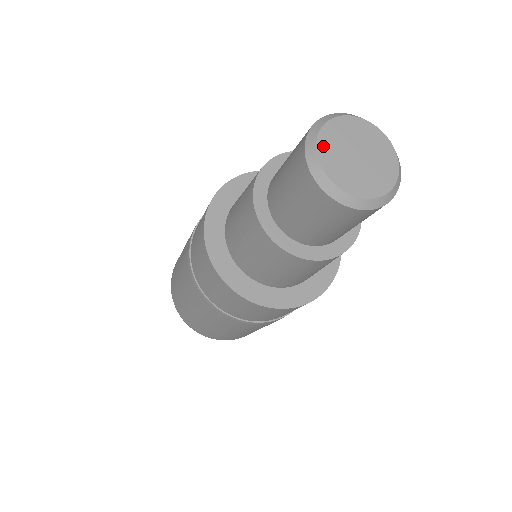
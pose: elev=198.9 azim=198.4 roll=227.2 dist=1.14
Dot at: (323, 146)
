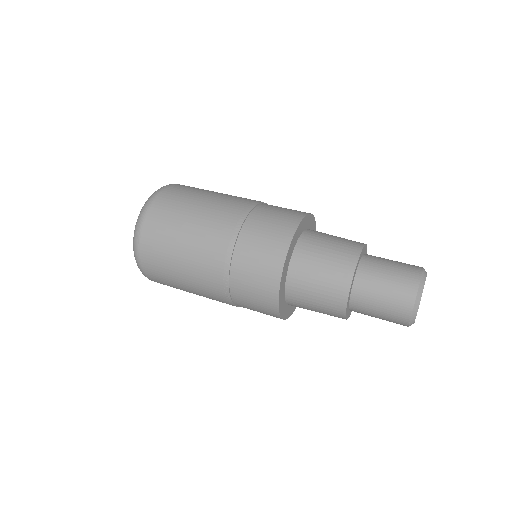
Dot at: occluded
